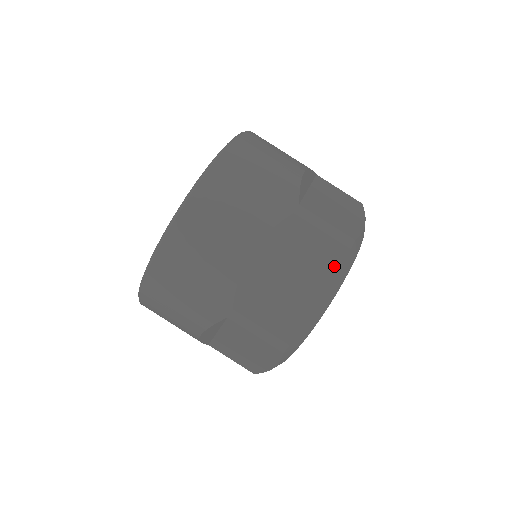
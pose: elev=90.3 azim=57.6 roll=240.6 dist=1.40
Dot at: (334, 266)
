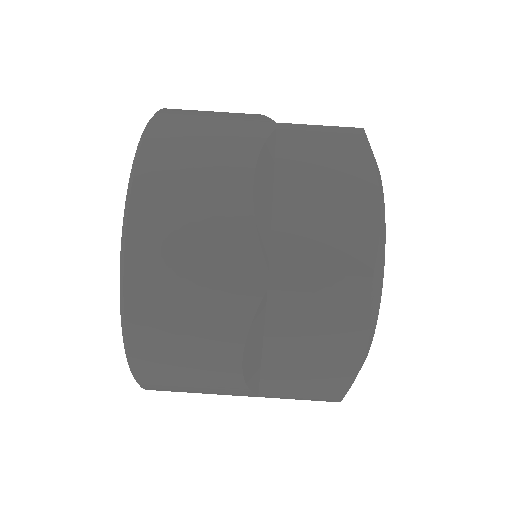
Dot at: (360, 160)
